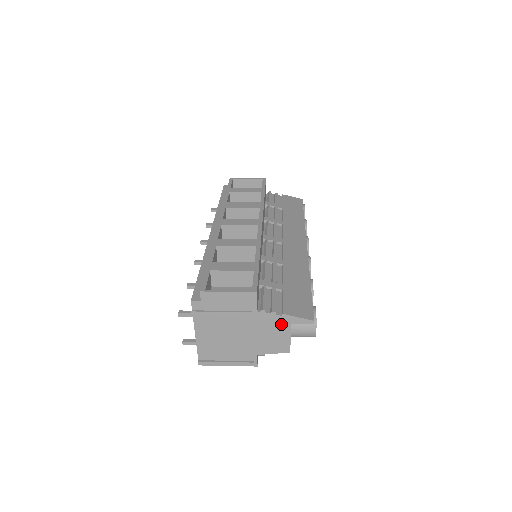
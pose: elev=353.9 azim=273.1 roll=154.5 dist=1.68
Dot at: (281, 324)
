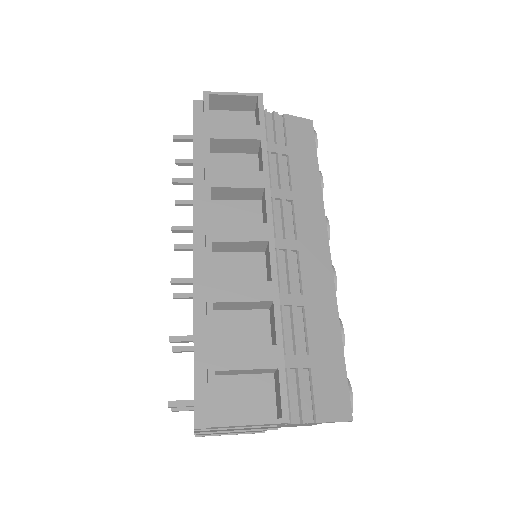
Dot at: occluded
